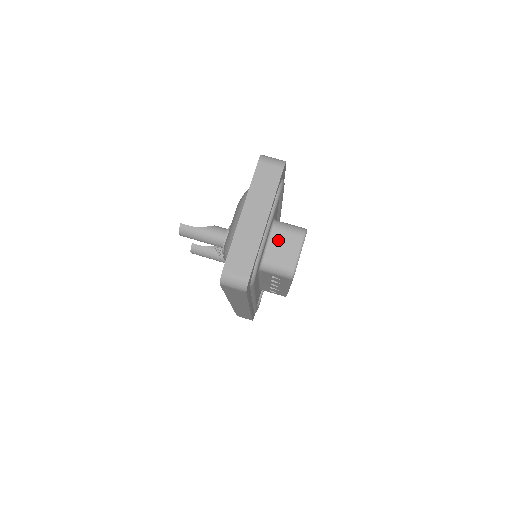
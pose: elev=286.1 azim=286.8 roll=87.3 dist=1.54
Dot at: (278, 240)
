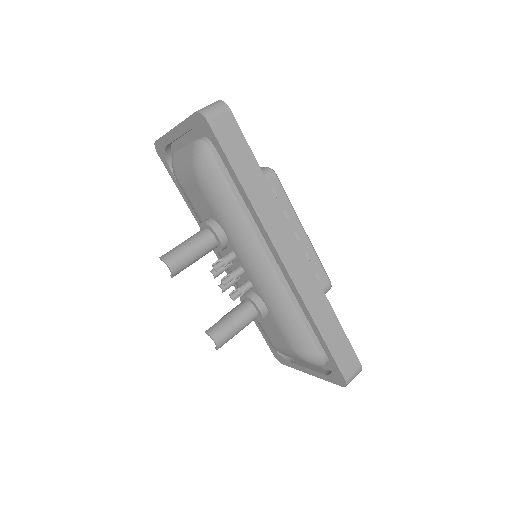
Dot at: occluded
